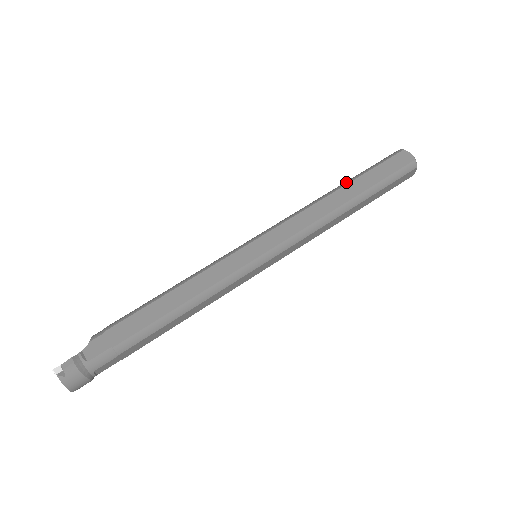
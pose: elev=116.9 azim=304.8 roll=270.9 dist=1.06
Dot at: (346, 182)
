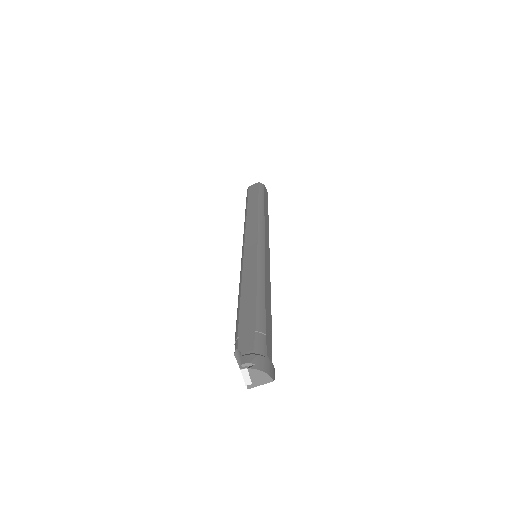
Dot at: (245, 209)
